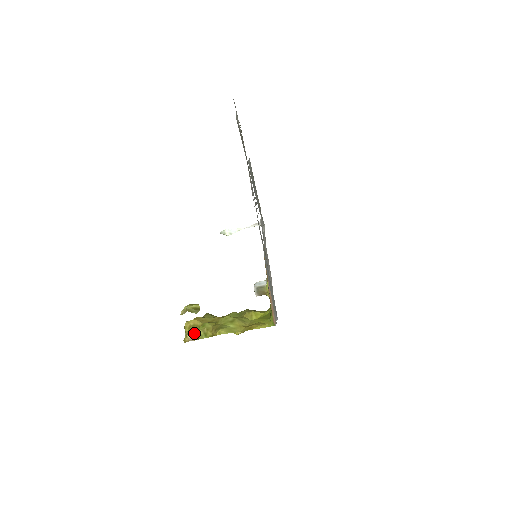
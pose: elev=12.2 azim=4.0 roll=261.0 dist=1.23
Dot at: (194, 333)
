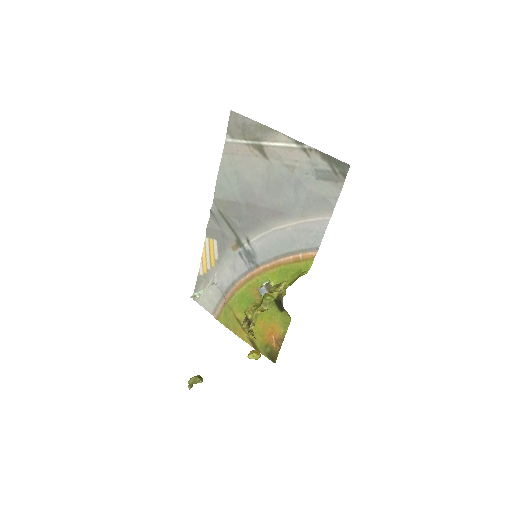
Dot at: (263, 302)
